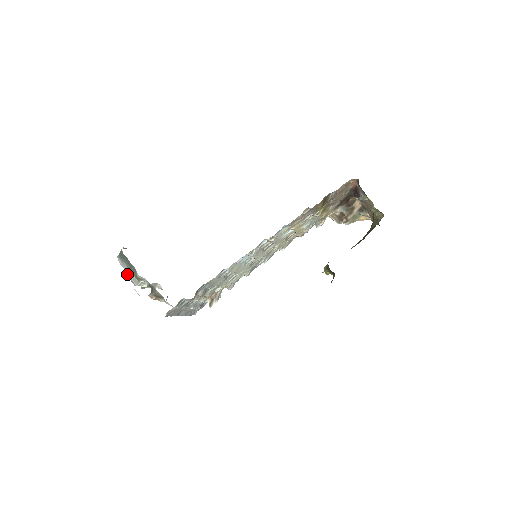
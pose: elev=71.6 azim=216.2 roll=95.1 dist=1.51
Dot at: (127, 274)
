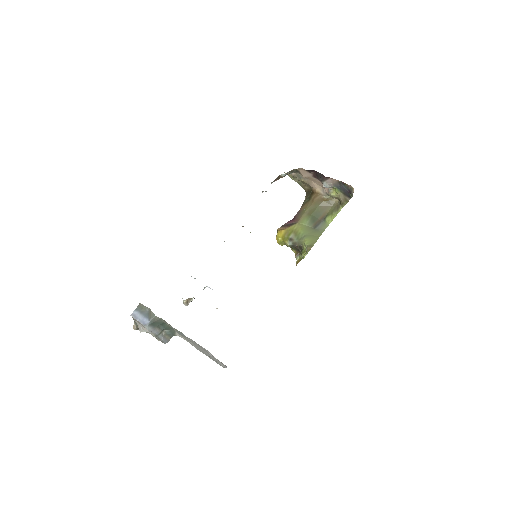
Dot at: (158, 338)
